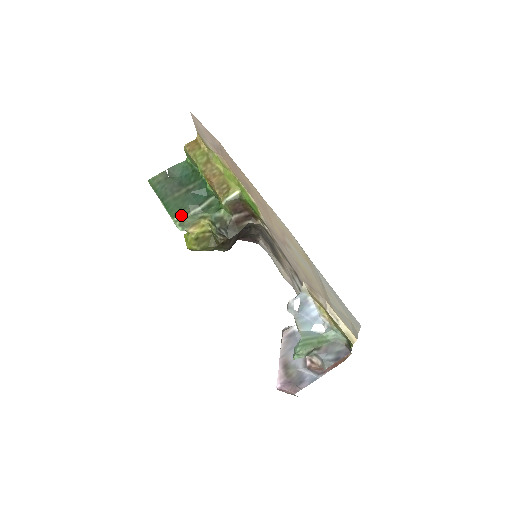
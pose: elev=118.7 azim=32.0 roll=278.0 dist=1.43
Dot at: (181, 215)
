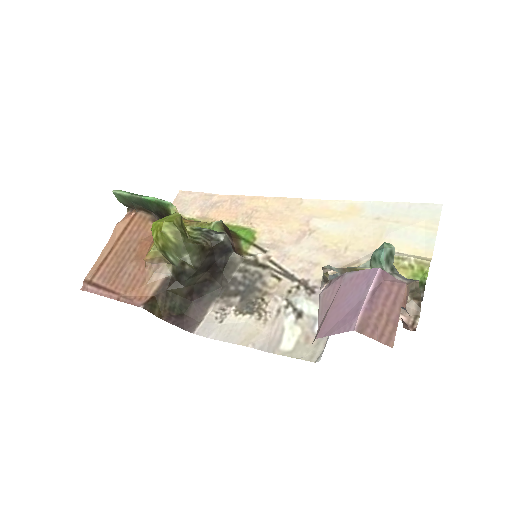
Dot at: occluded
